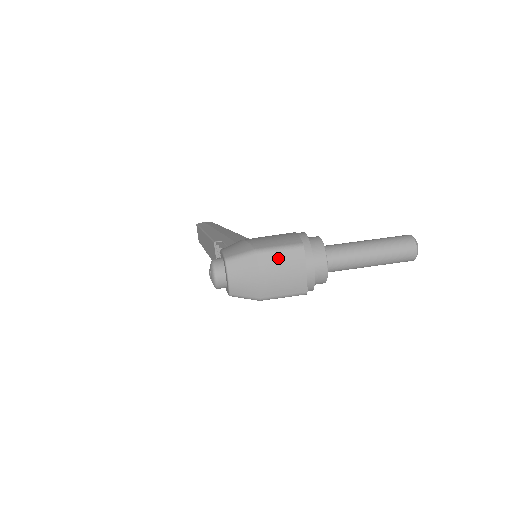
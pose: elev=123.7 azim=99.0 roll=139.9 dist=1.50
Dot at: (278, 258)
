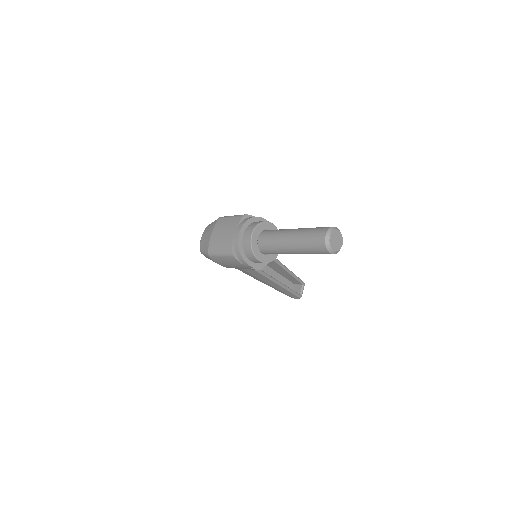
Dot at: (226, 221)
